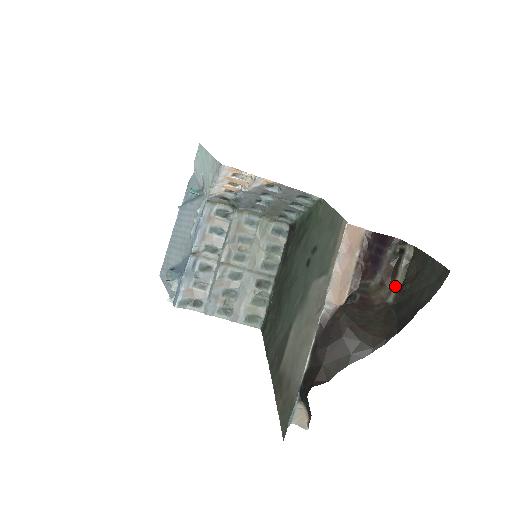
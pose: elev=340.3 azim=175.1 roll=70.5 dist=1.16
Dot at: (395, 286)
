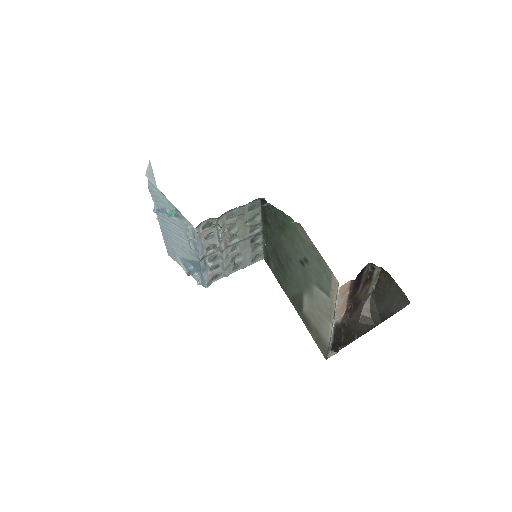
Dot at: (372, 285)
